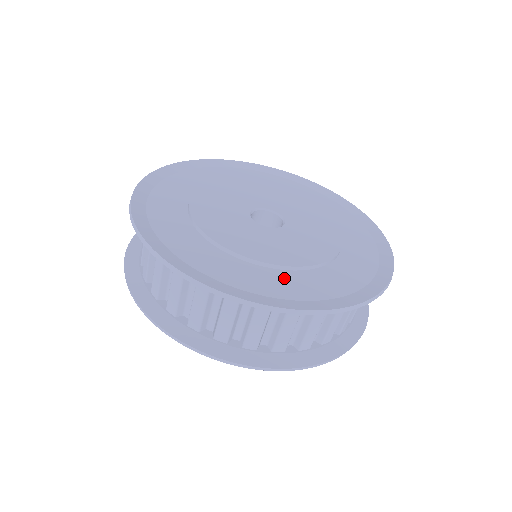
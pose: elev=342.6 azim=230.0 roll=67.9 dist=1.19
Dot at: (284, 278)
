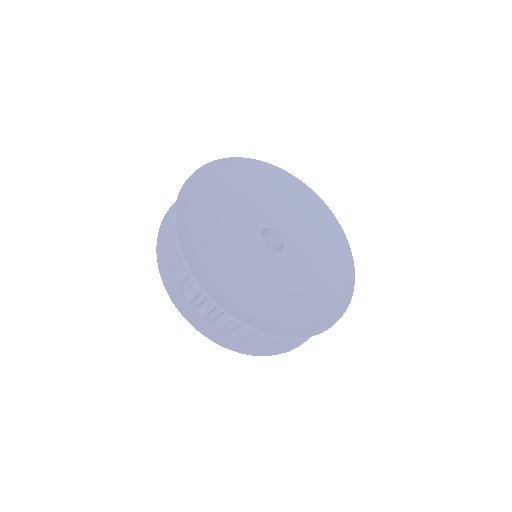
Dot at: (300, 304)
